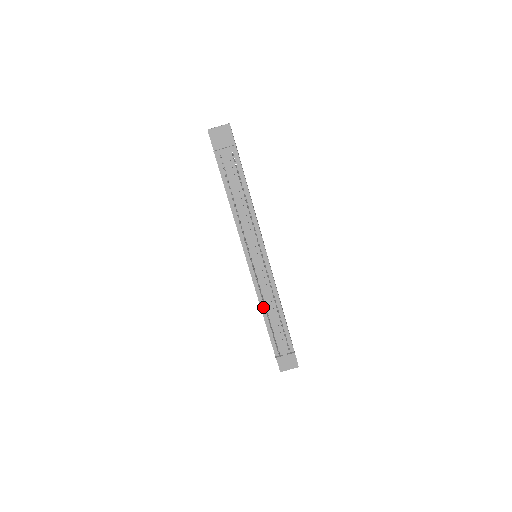
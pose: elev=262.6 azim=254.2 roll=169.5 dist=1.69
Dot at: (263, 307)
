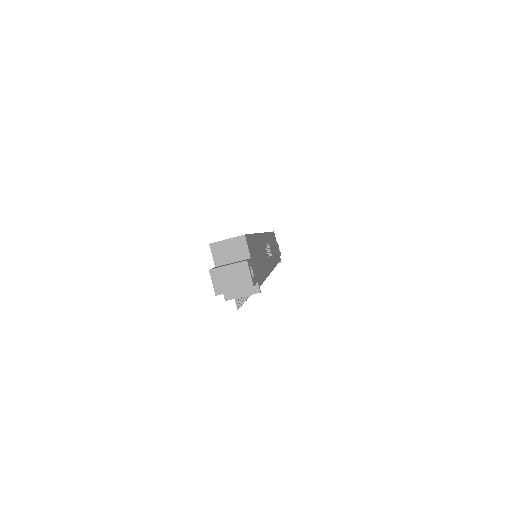
Dot at: occluded
